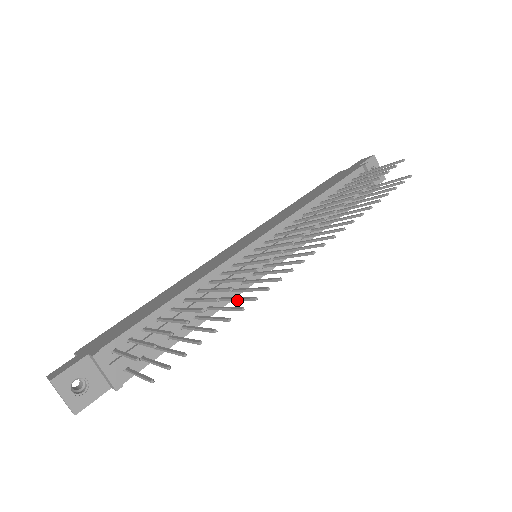
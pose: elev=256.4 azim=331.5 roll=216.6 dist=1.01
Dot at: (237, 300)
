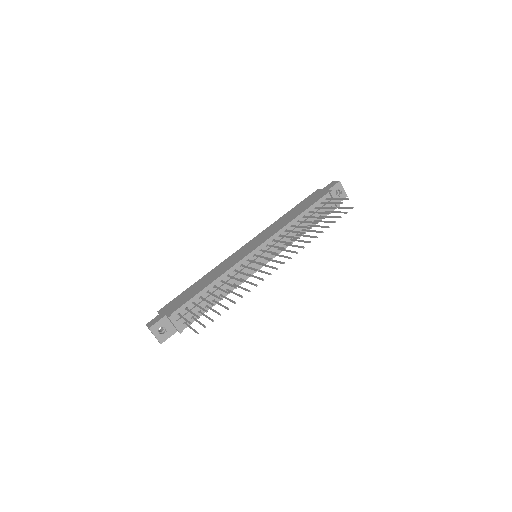
Dot at: (241, 288)
